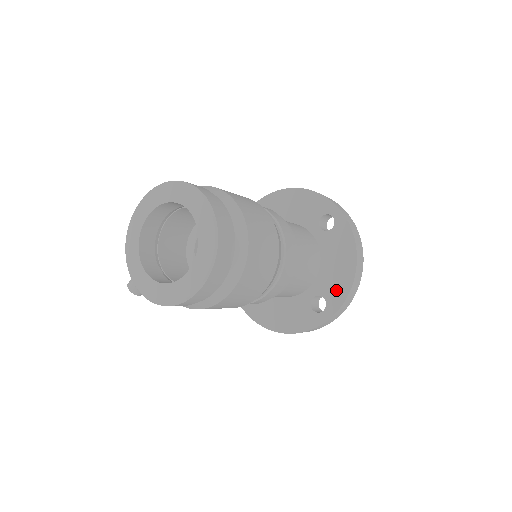
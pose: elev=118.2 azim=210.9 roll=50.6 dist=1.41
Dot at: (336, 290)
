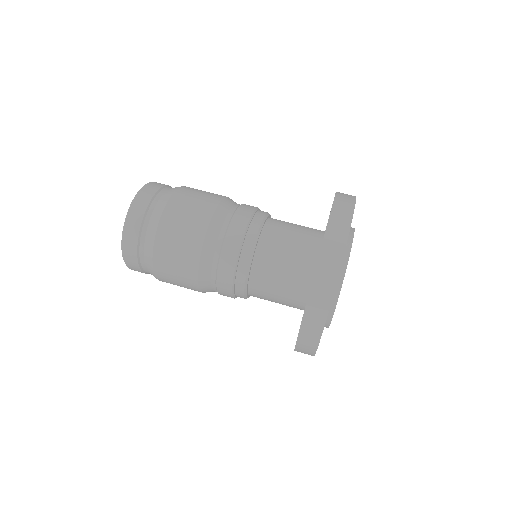
Dot at: occluded
